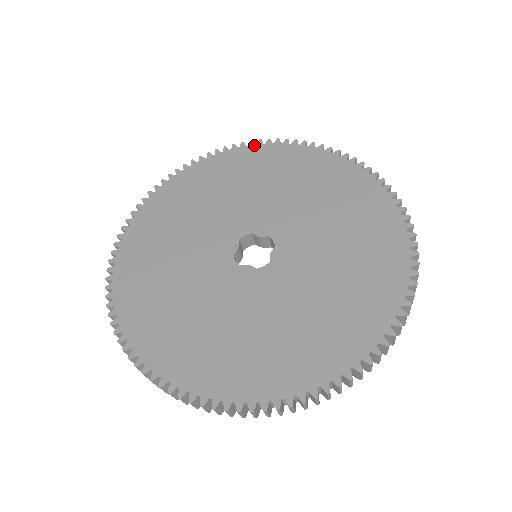
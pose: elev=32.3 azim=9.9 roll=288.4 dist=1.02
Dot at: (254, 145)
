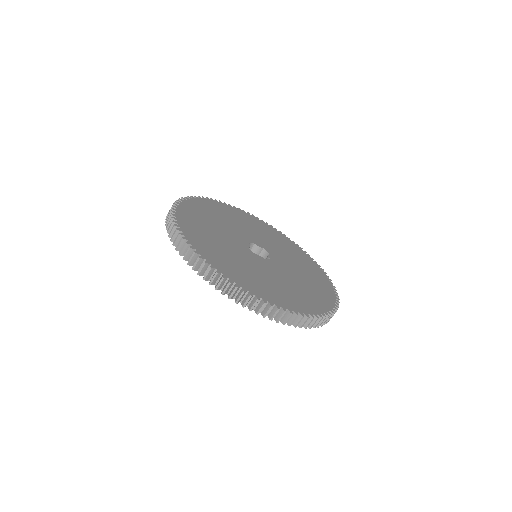
Dot at: (236, 208)
